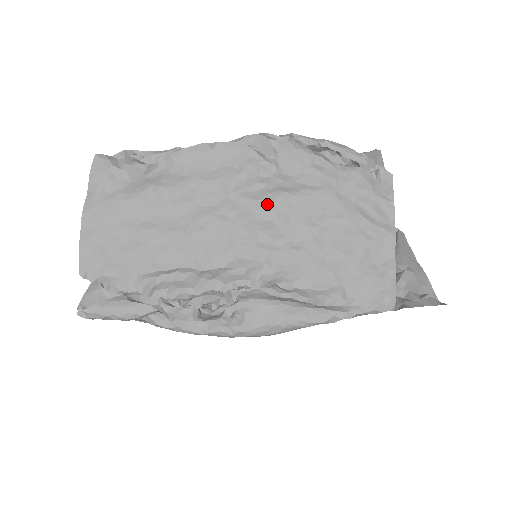
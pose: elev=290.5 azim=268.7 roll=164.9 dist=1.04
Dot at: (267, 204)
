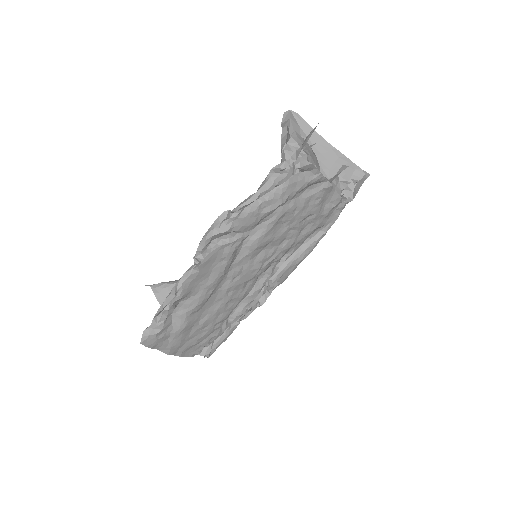
Dot at: (254, 251)
